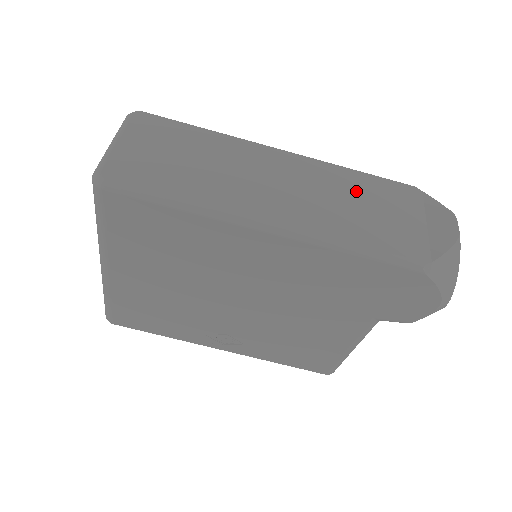
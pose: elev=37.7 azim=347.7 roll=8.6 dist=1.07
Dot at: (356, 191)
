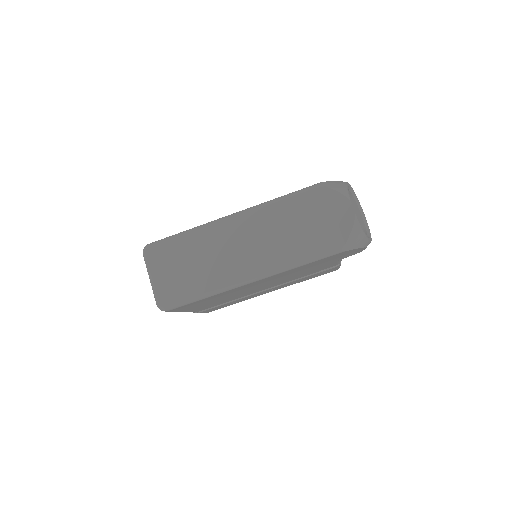
Dot at: (285, 218)
